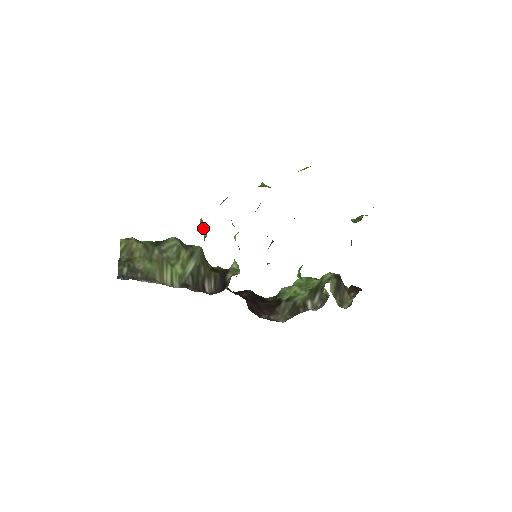
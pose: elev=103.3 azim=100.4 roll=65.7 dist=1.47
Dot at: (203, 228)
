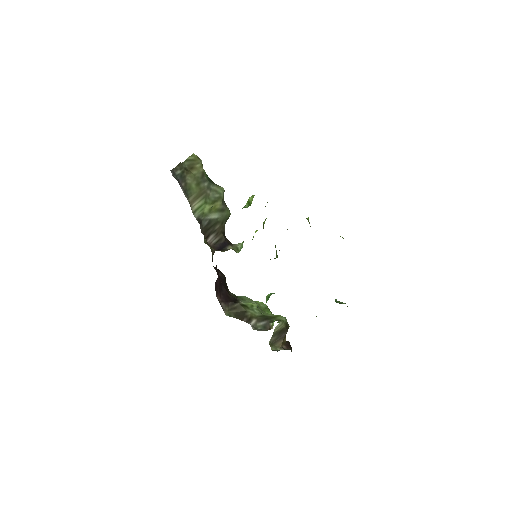
Dot at: (249, 201)
